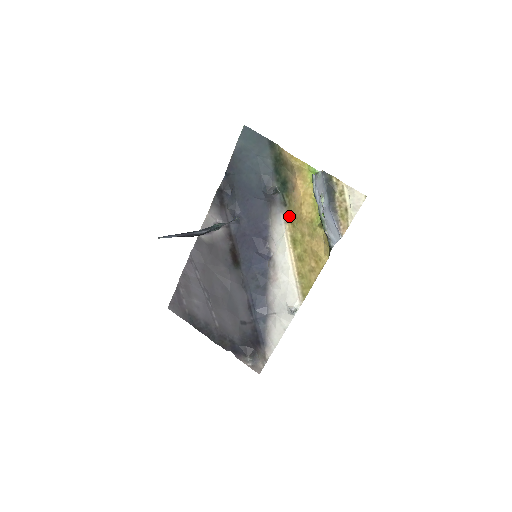
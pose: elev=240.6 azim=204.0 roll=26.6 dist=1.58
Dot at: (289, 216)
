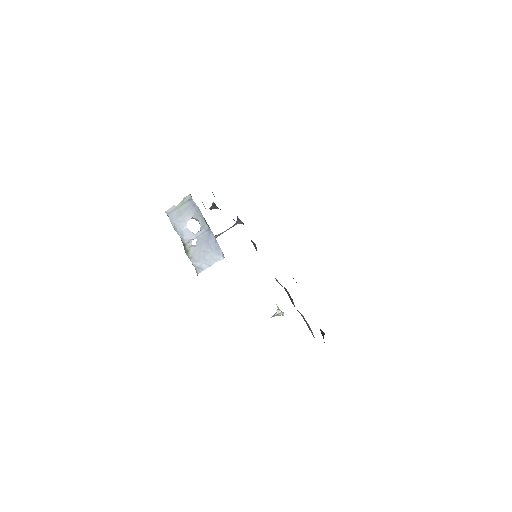
Dot at: occluded
